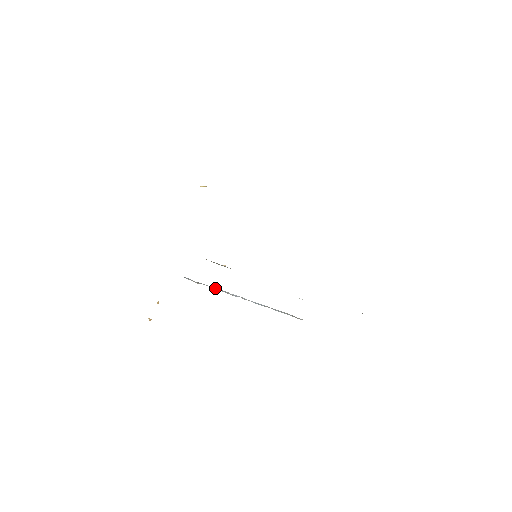
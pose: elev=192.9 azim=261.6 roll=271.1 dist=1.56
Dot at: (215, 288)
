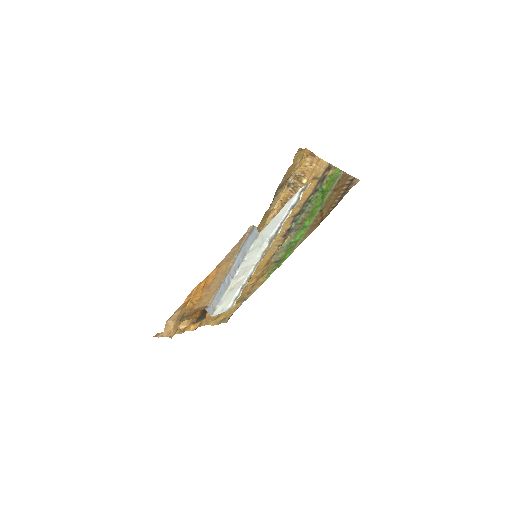
Dot at: (220, 293)
